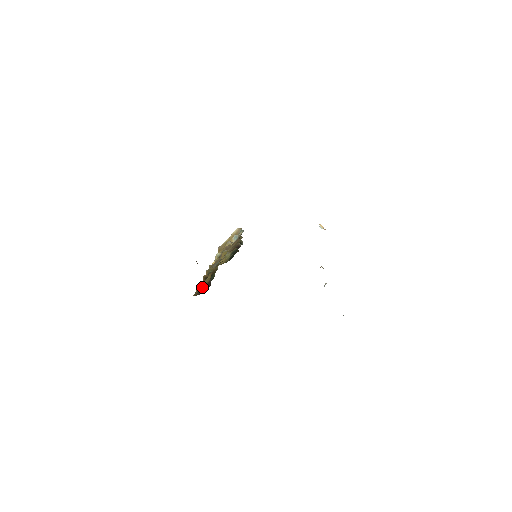
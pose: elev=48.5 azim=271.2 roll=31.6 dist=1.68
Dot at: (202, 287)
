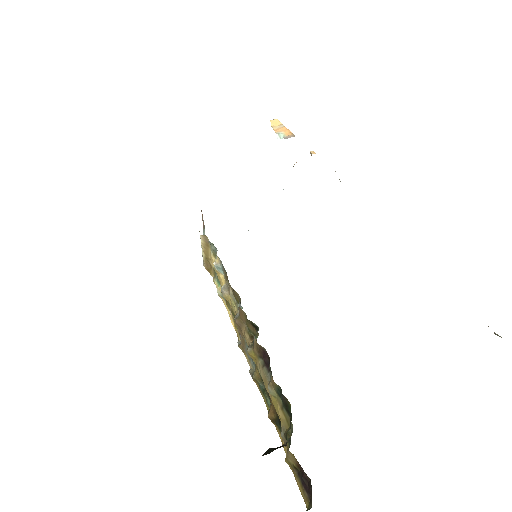
Dot at: (296, 469)
